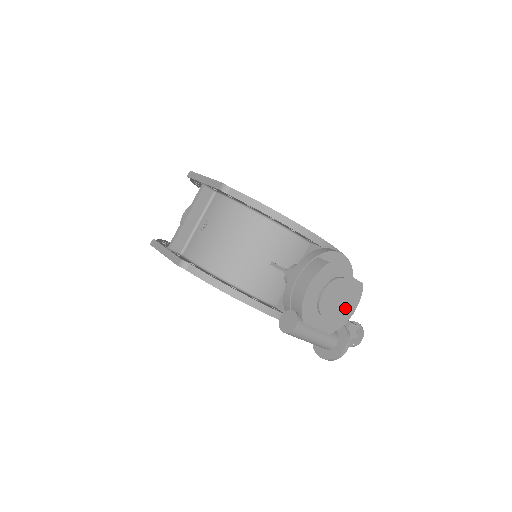
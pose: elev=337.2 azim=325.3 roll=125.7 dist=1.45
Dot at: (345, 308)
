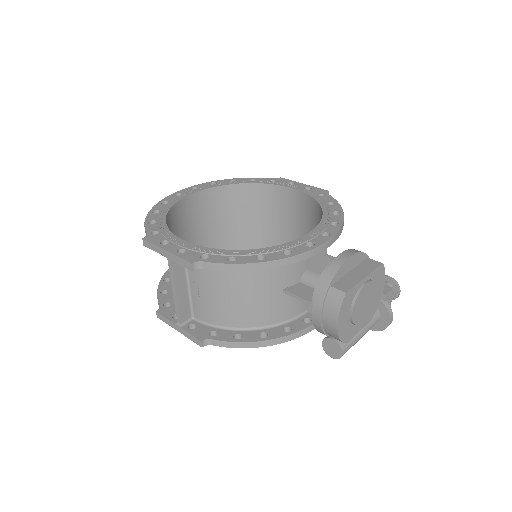
Dot at: (376, 296)
